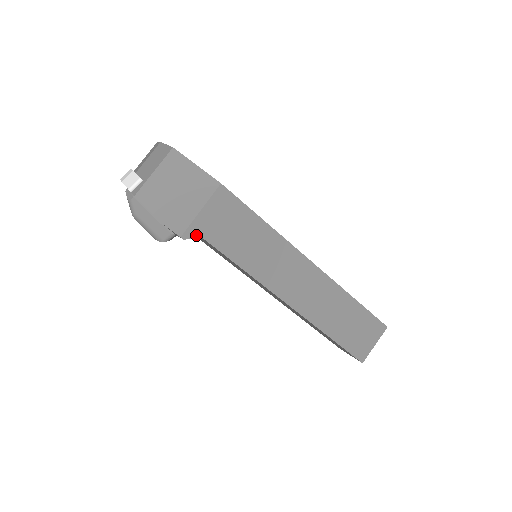
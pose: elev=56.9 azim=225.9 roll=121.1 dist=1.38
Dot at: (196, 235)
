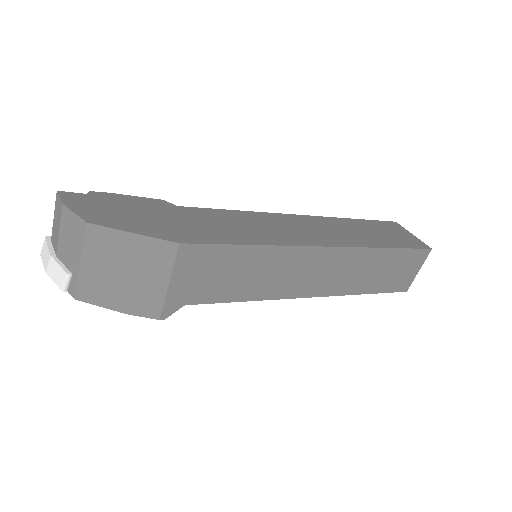
Dot at: (177, 307)
